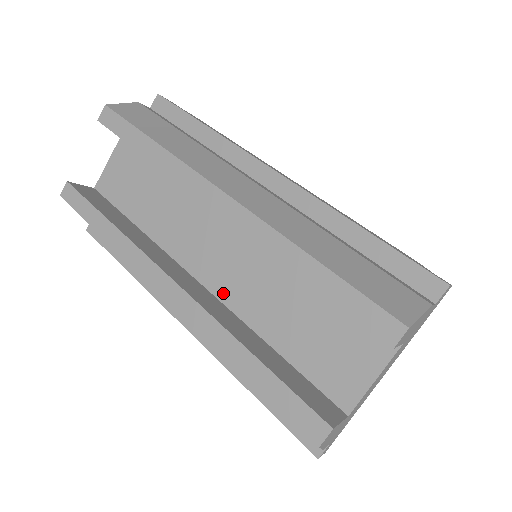
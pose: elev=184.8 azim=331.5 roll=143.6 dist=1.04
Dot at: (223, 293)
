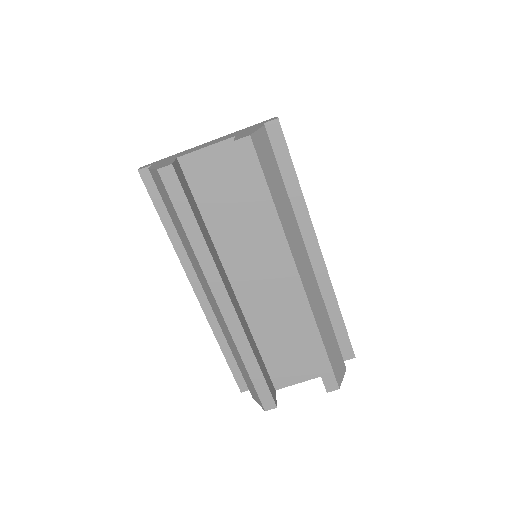
Dot at: (245, 304)
